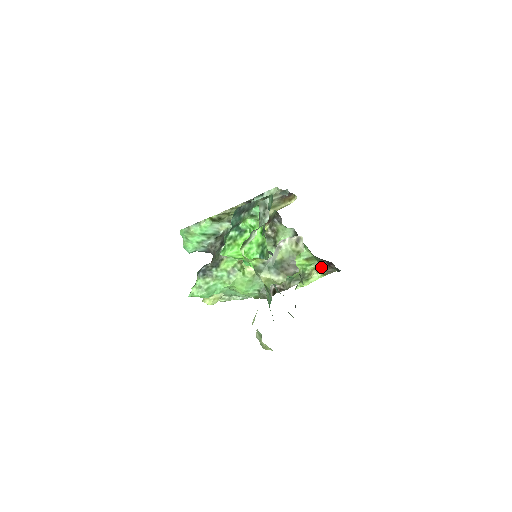
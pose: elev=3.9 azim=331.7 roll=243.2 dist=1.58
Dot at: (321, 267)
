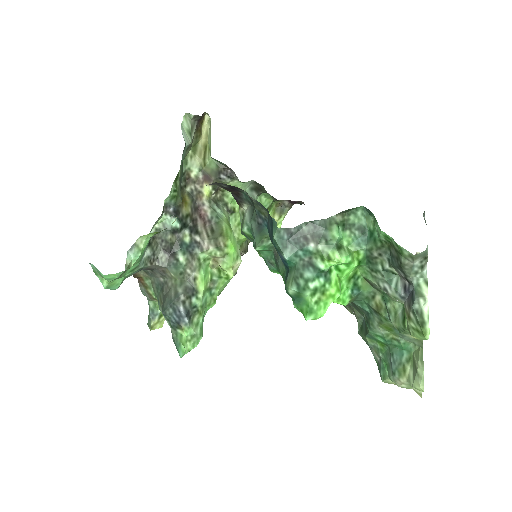
Dot at: (281, 208)
